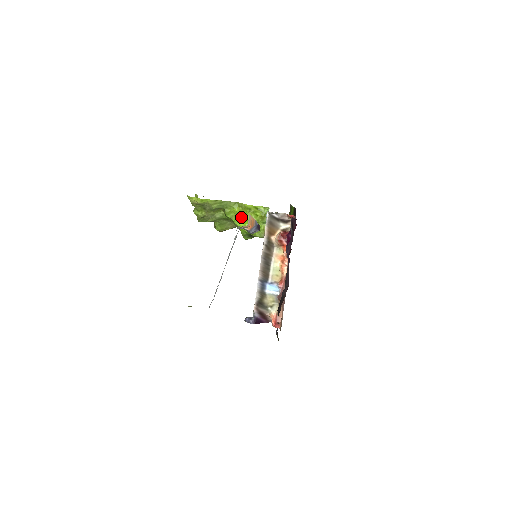
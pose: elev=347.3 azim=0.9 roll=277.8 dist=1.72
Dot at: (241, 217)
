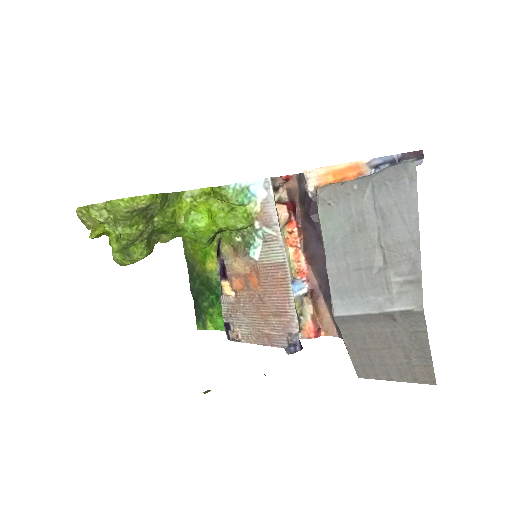
Dot at: (204, 210)
